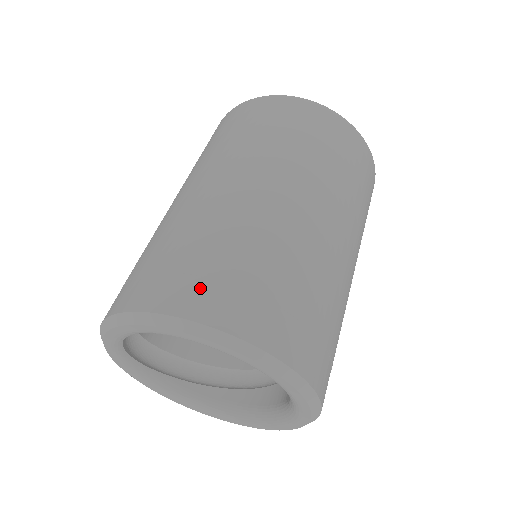
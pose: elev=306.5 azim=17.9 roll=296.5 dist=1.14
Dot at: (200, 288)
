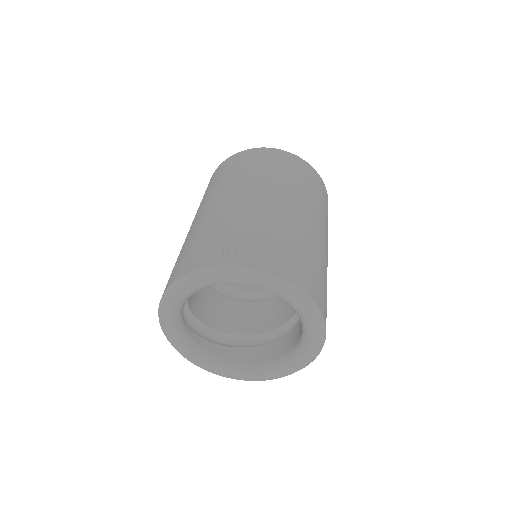
Dot at: (311, 280)
